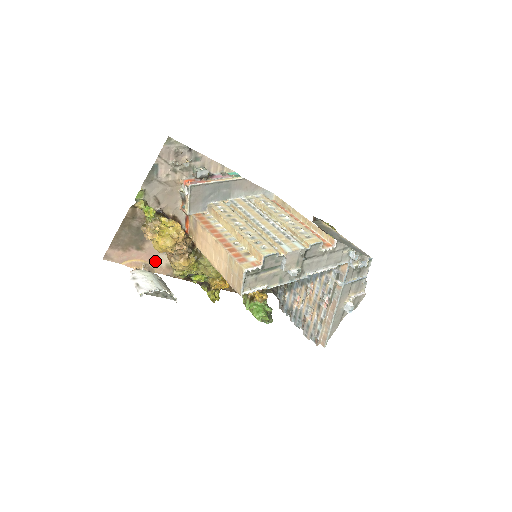
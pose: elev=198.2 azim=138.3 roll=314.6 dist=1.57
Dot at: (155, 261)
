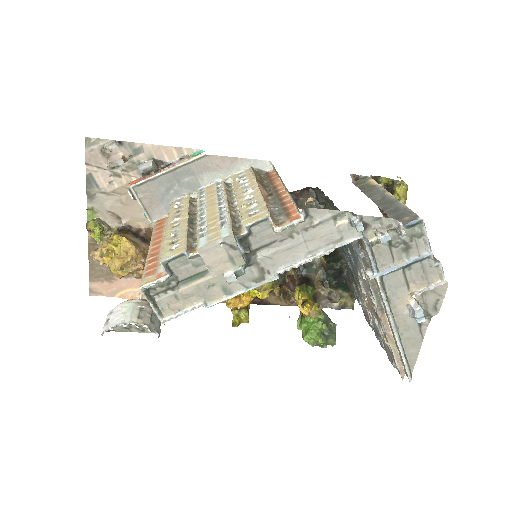
Dot at: occluded
